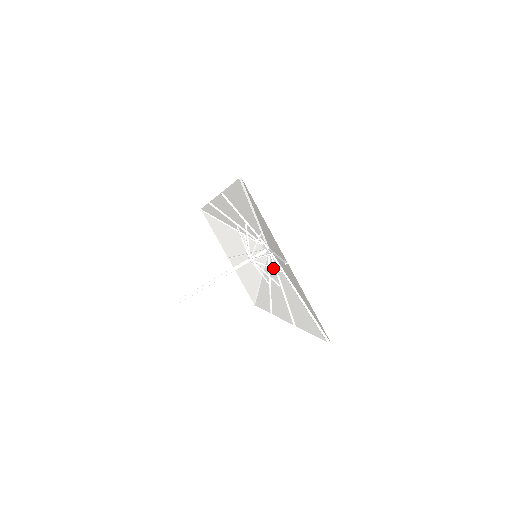
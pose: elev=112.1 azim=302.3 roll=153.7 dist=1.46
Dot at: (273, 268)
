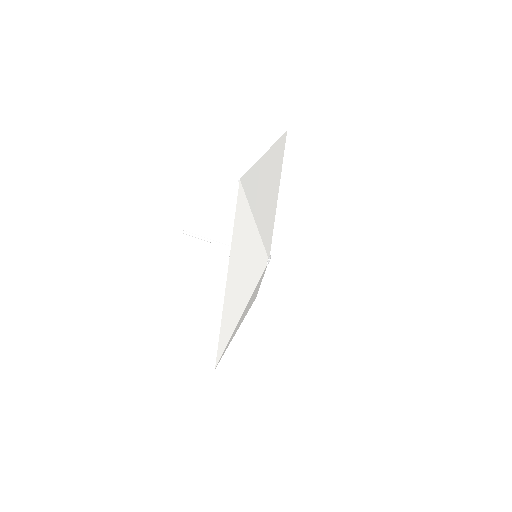
Dot at: occluded
